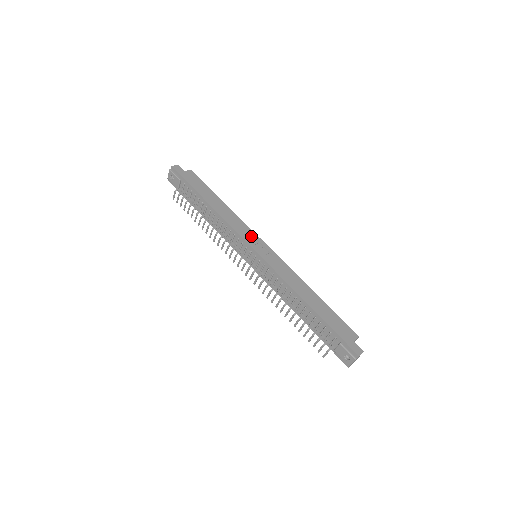
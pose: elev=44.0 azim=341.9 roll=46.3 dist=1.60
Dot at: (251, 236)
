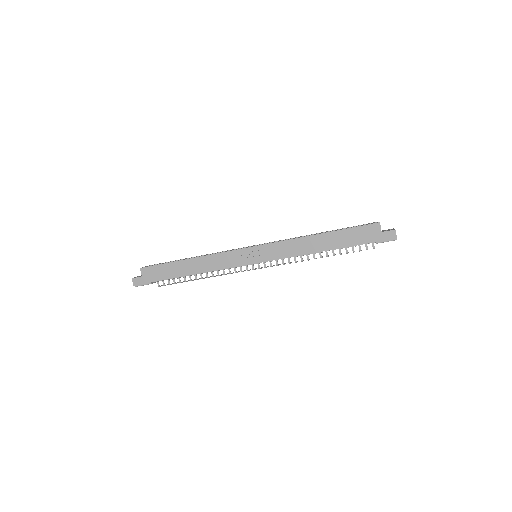
Dot at: (237, 257)
